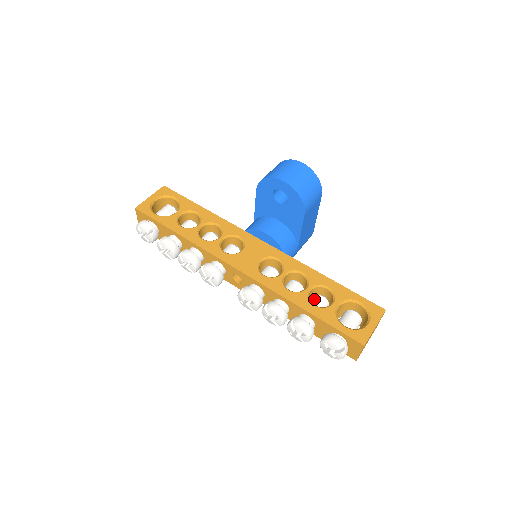
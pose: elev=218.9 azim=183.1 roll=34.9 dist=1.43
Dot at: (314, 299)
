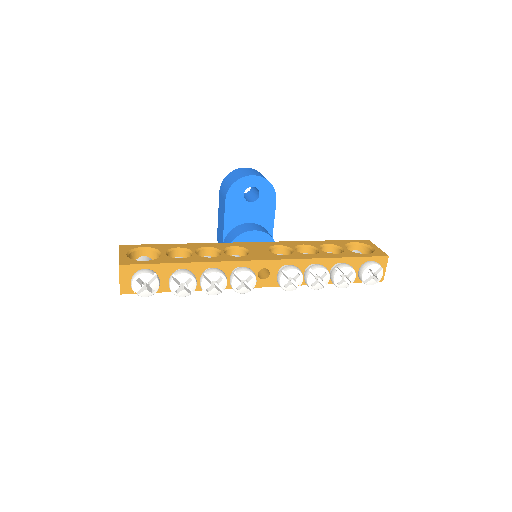
Dot at: occluded
